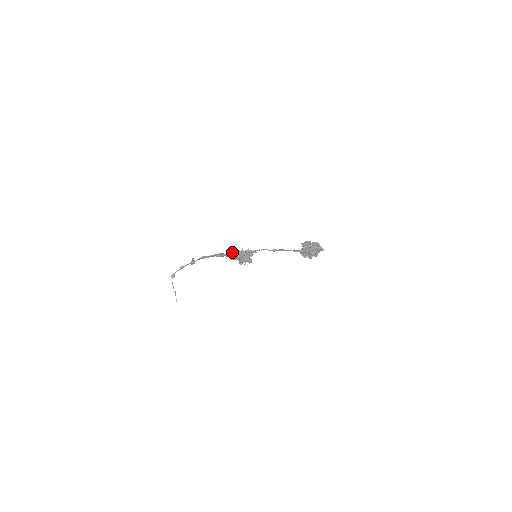
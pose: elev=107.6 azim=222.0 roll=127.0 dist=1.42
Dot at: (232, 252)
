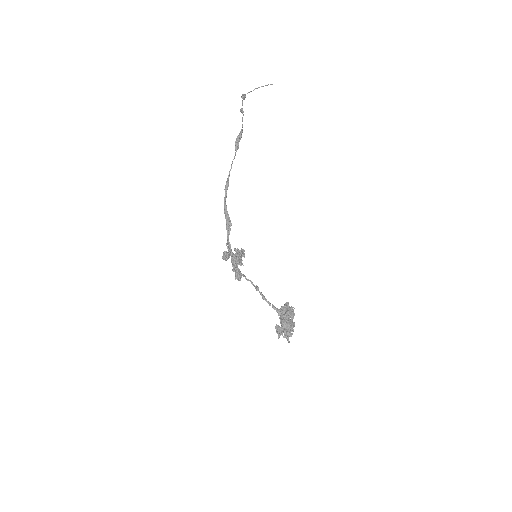
Dot at: occluded
